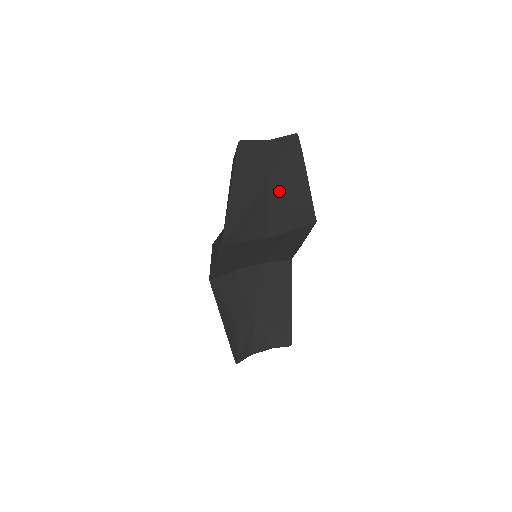
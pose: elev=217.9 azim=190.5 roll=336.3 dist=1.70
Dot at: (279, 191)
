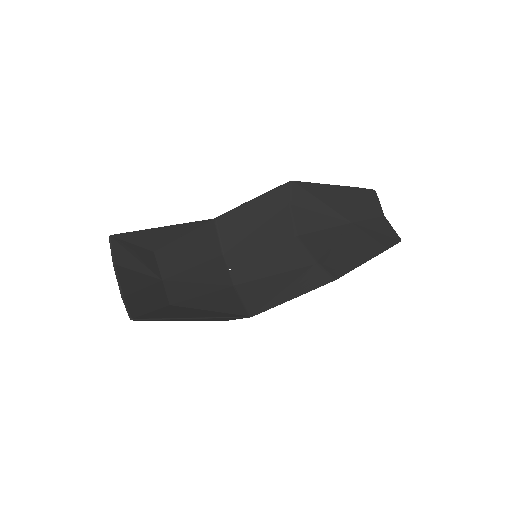
Dot at: (349, 233)
